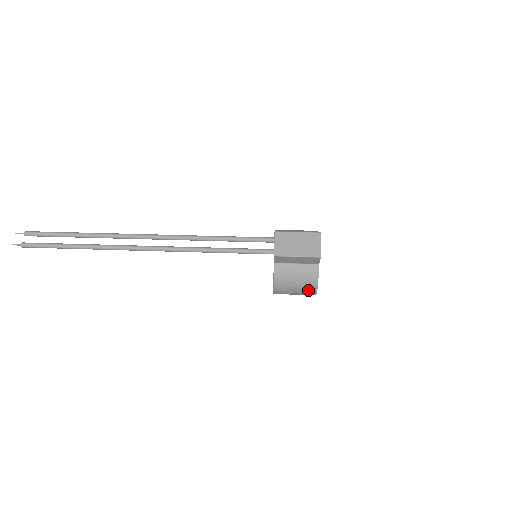
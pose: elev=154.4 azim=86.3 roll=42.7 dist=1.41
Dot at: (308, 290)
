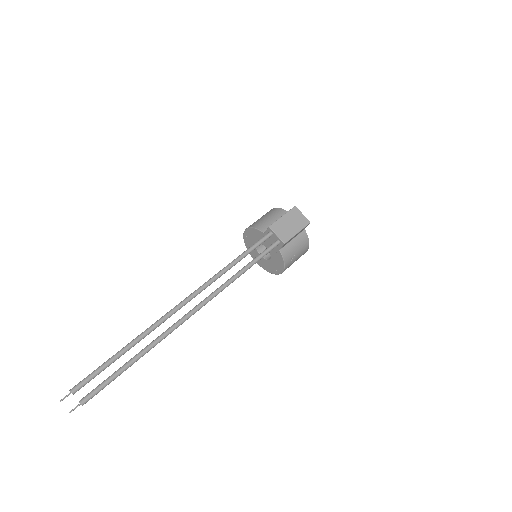
Dot at: (303, 253)
